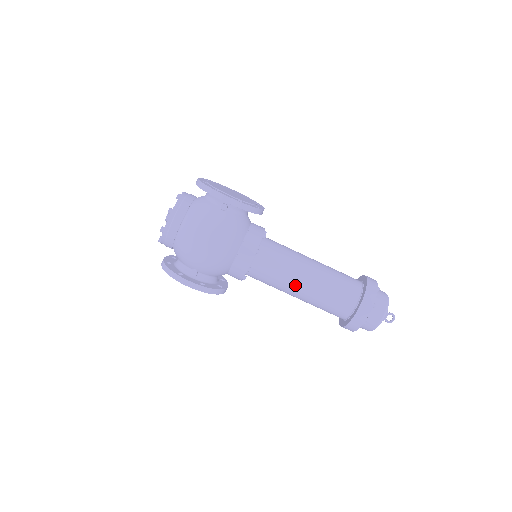
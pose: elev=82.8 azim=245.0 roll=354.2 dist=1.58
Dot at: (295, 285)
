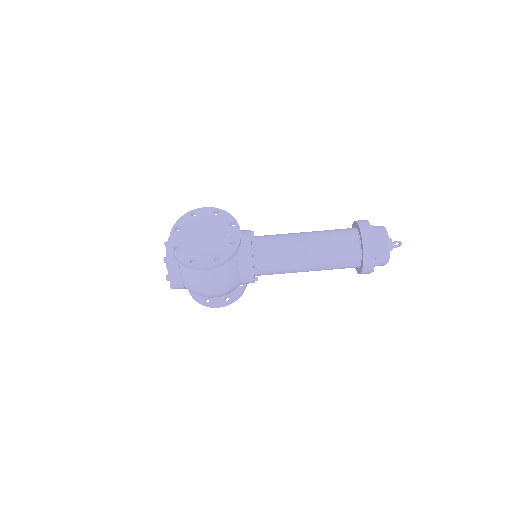
Dot at: occluded
